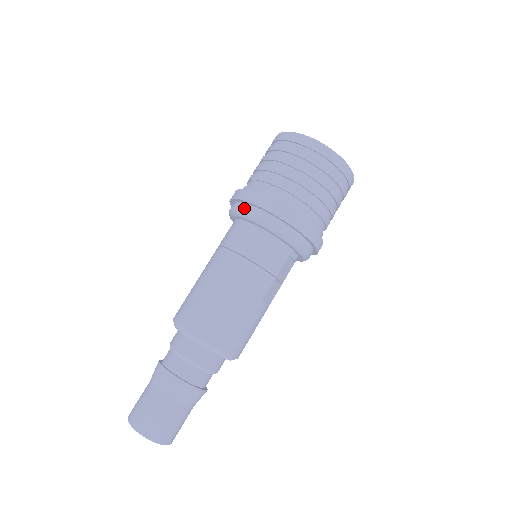
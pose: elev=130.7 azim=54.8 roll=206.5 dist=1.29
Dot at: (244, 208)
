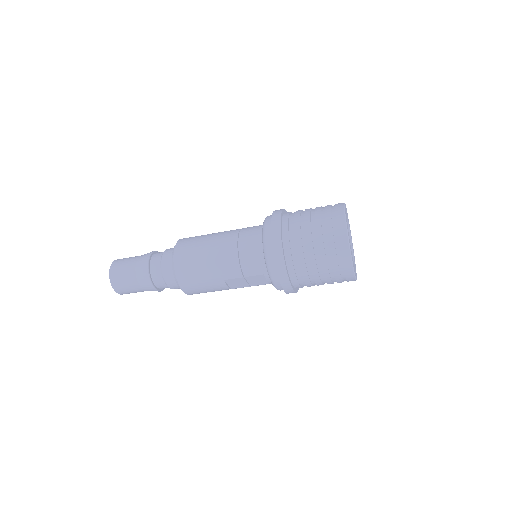
Dot at: (268, 222)
